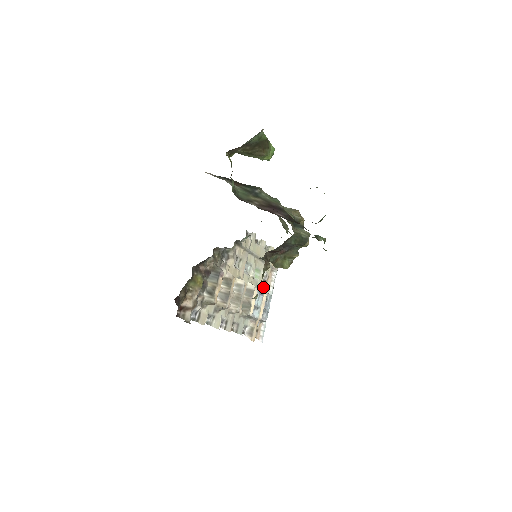
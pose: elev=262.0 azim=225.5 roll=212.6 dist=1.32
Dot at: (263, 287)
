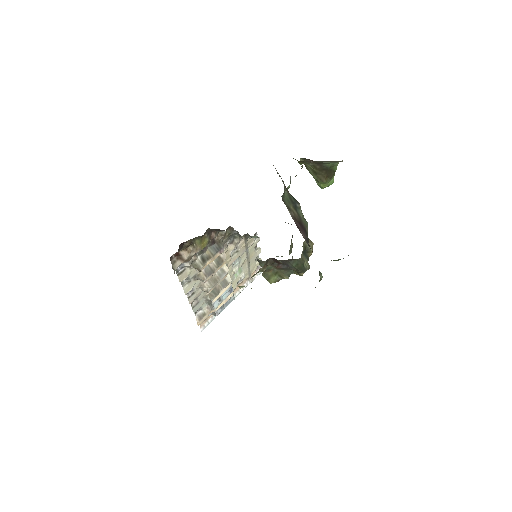
Dot at: (234, 287)
